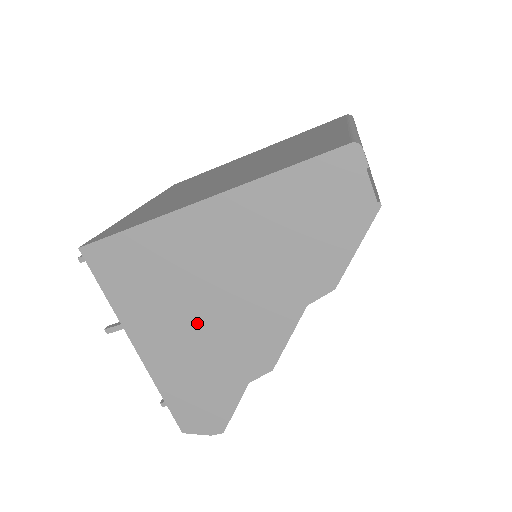
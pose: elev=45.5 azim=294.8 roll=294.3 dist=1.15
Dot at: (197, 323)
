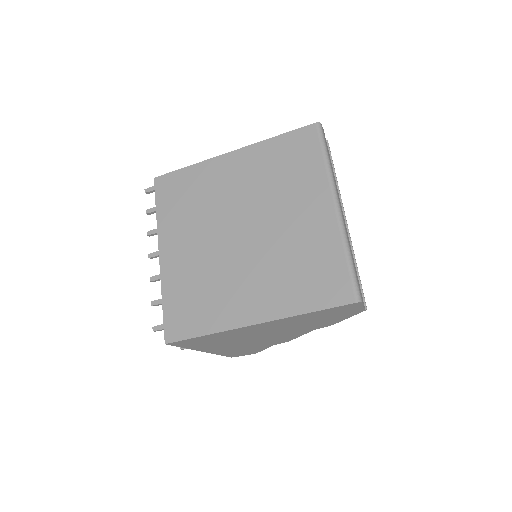
Dot at: (245, 342)
